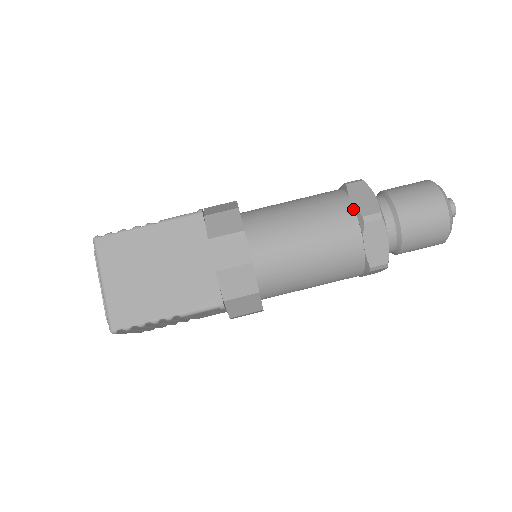
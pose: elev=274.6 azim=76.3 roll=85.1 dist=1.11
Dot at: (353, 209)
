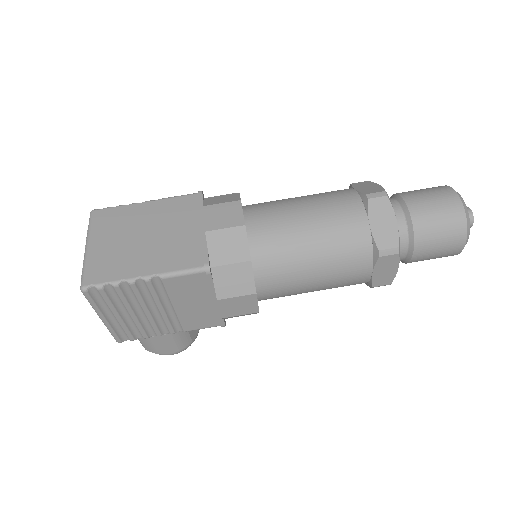
Dot at: (356, 193)
